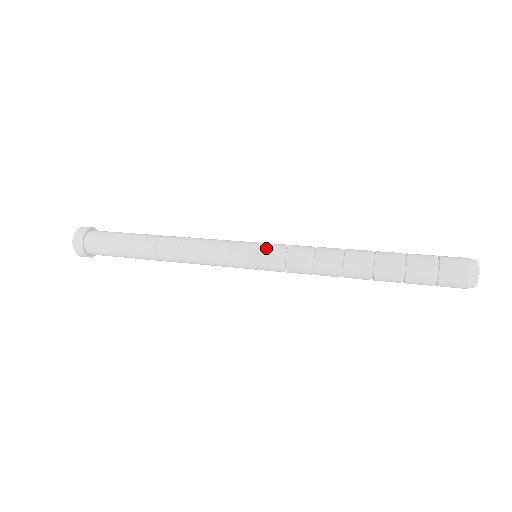
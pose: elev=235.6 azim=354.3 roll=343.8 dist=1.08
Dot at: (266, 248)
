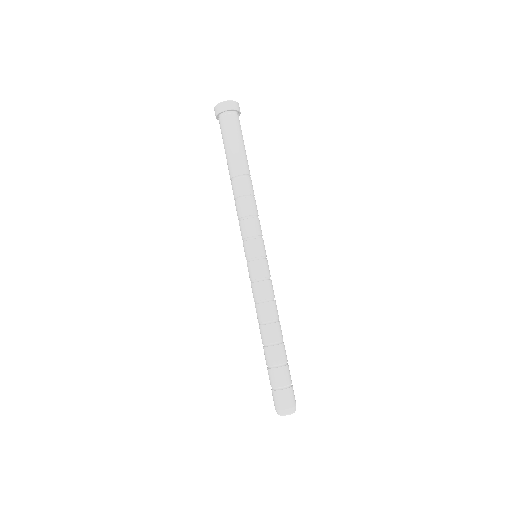
Dot at: (249, 267)
